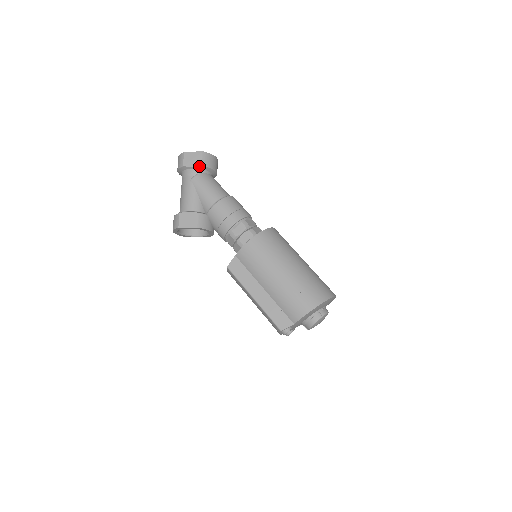
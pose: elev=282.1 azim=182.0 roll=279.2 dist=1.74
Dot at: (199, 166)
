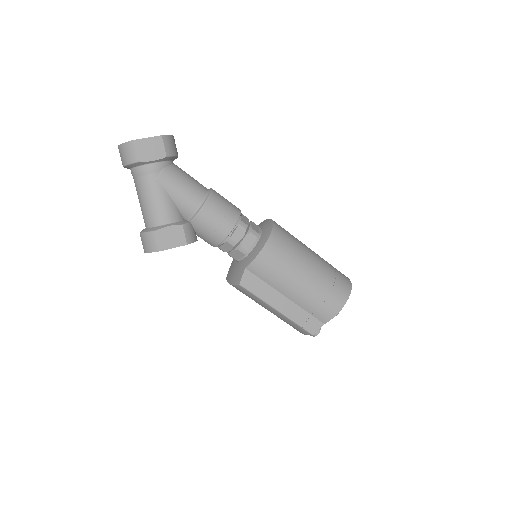
Dot at: (163, 158)
